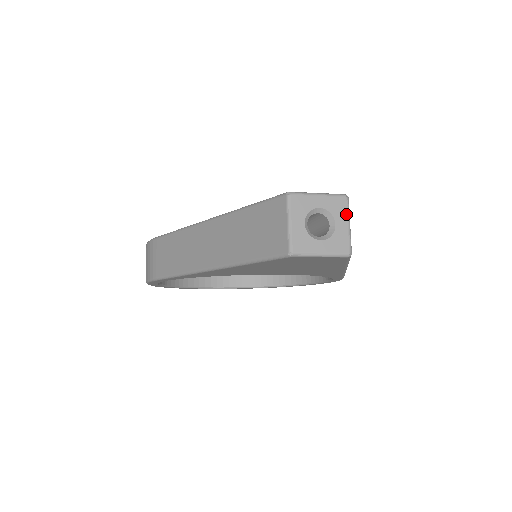
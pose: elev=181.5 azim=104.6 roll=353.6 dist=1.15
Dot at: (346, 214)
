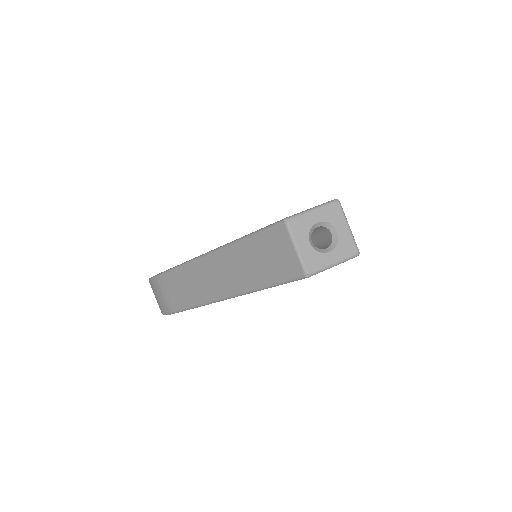
Dot at: (343, 218)
